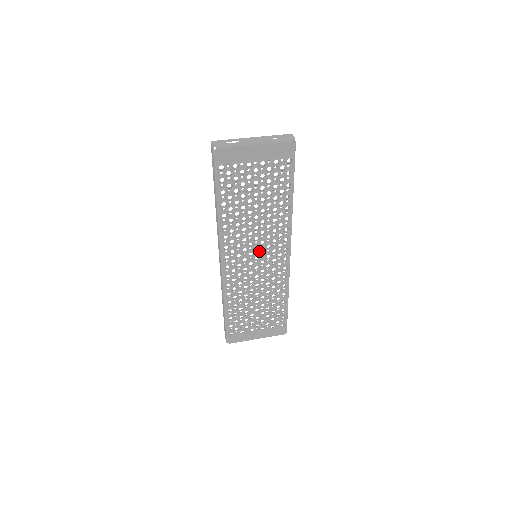
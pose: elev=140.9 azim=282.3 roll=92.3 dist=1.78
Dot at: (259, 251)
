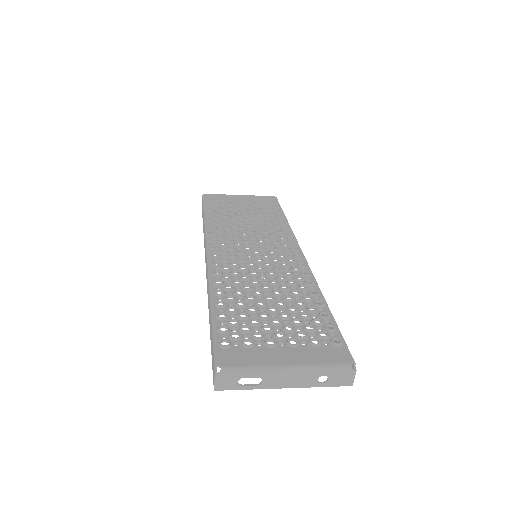
Dot at: (258, 248)
